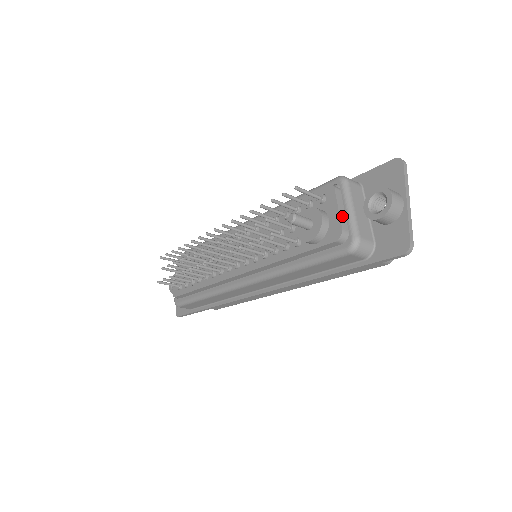
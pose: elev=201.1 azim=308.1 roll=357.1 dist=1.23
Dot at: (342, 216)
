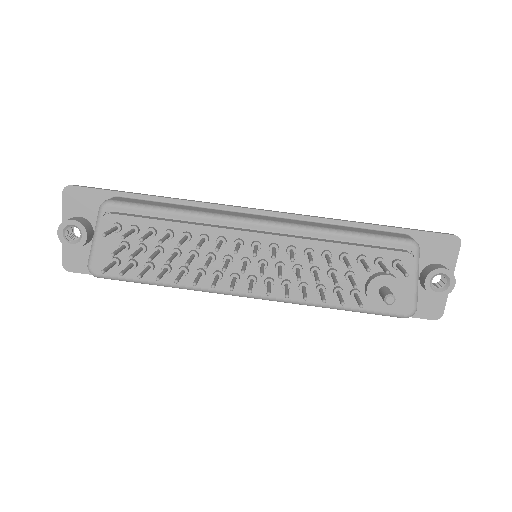
Dot at: (412, 288)
